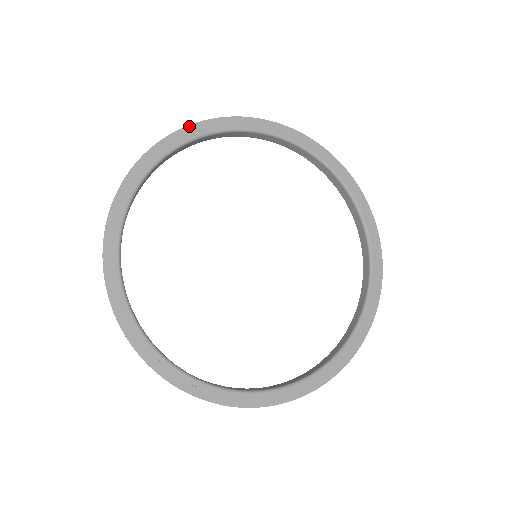
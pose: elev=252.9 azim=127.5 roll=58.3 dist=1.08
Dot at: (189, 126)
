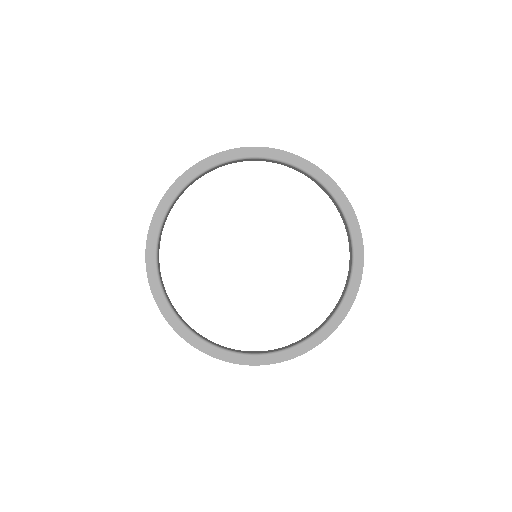
Dot at: (163, 198)
